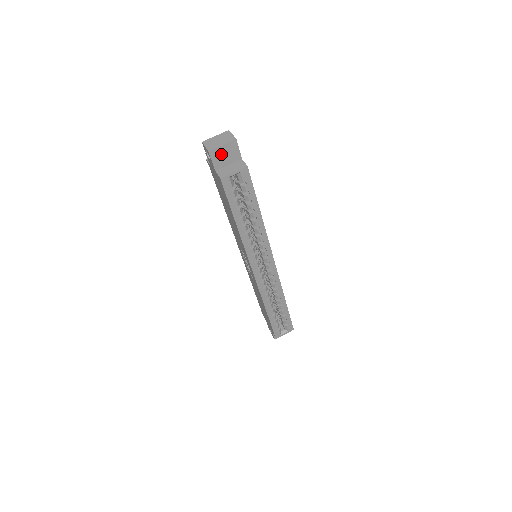
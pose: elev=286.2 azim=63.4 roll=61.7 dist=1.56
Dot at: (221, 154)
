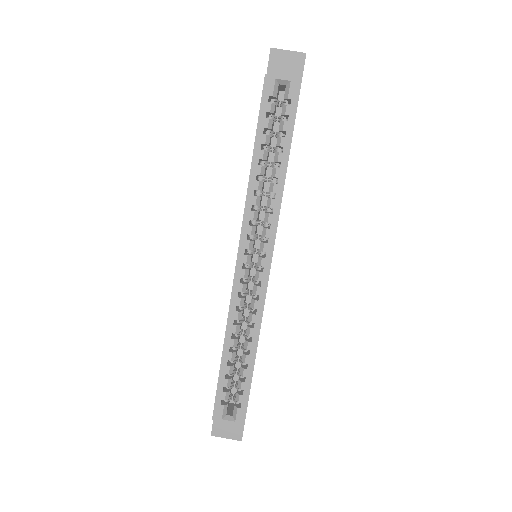
Dot at: (282, 61)
